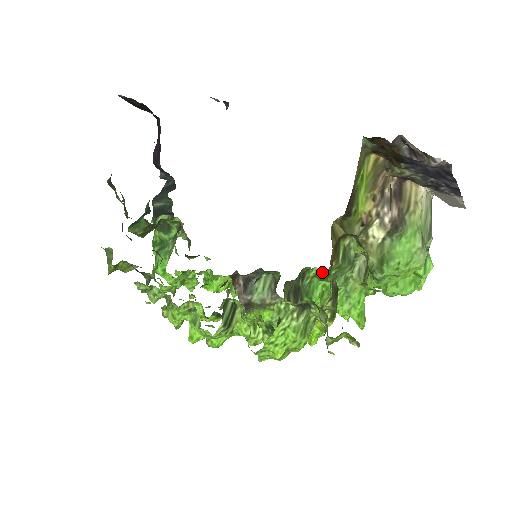
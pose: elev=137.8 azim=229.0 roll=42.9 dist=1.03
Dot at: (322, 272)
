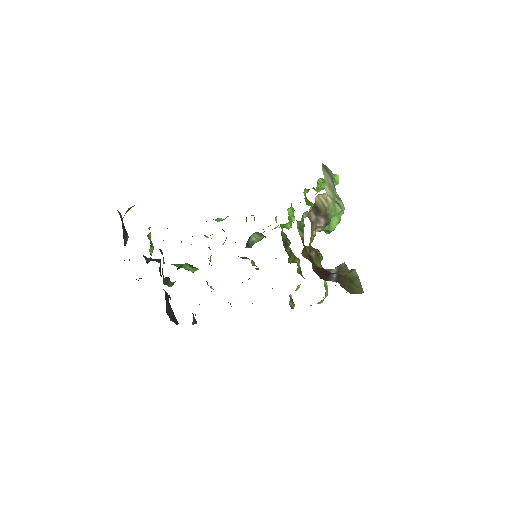
Dot at: occluded
